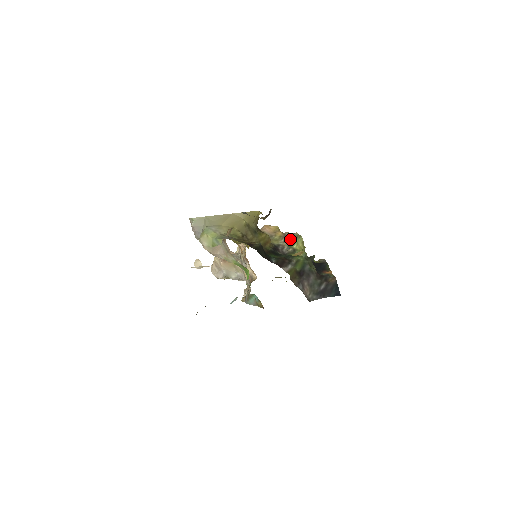
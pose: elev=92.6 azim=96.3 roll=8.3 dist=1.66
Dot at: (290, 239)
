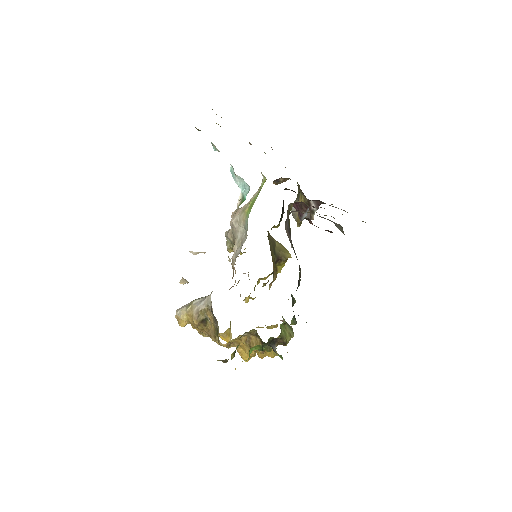
Dot at: occluded
